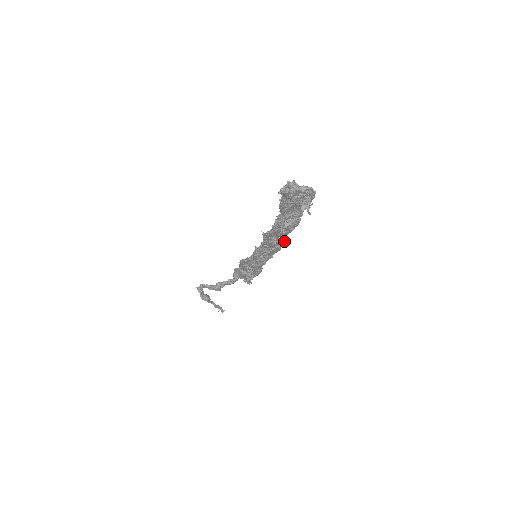
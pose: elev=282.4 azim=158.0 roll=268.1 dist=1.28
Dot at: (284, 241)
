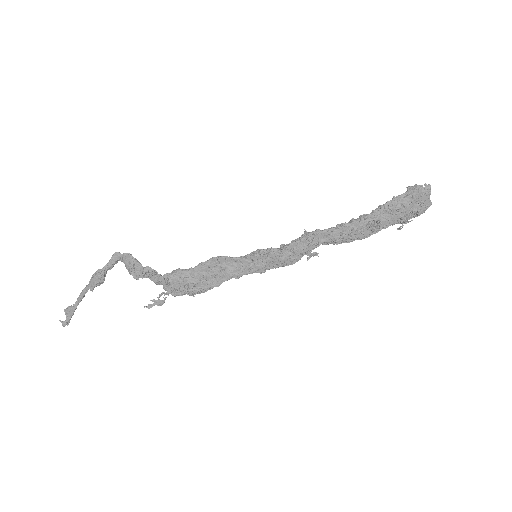
Dot at: (317, 253)
